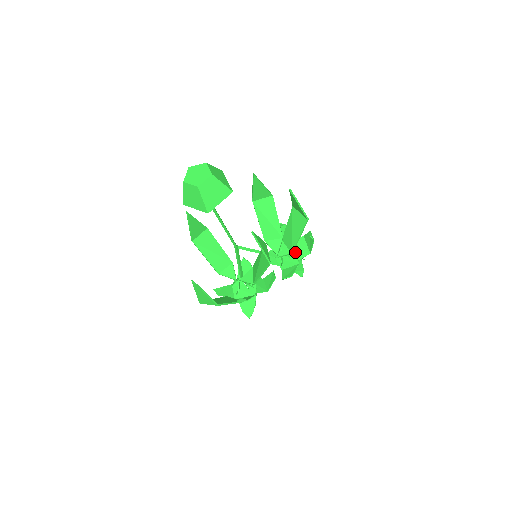
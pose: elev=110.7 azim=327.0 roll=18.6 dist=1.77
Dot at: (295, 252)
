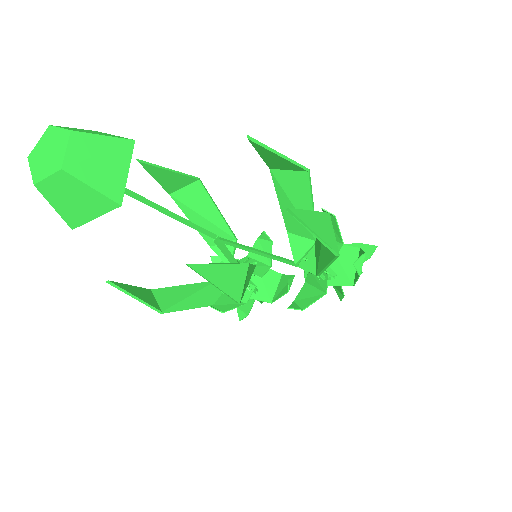
Dot at: (326, 274)
